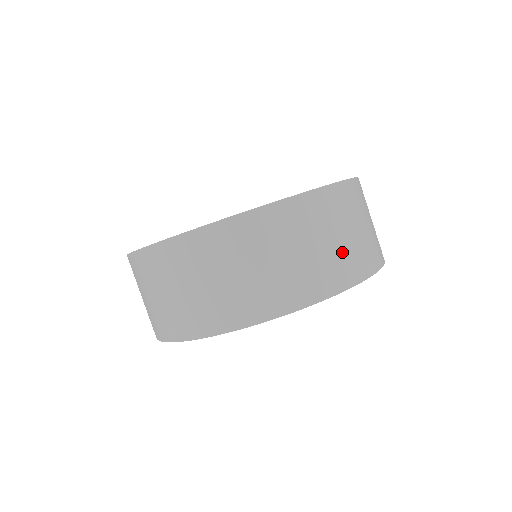
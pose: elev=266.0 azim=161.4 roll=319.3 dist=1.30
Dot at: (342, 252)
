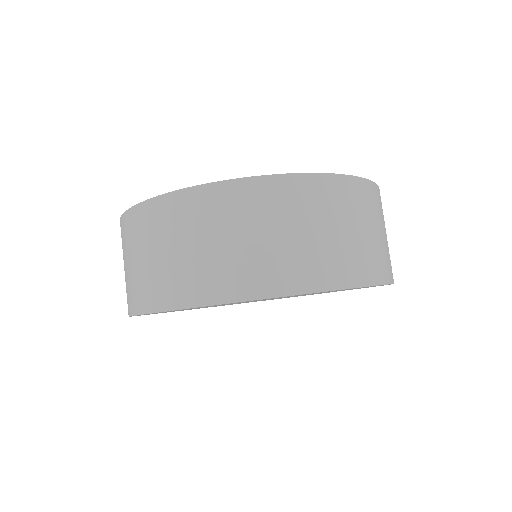
Dot at: (201, 263)
